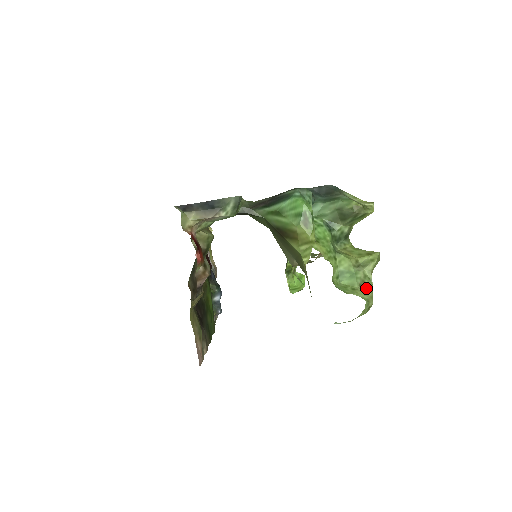
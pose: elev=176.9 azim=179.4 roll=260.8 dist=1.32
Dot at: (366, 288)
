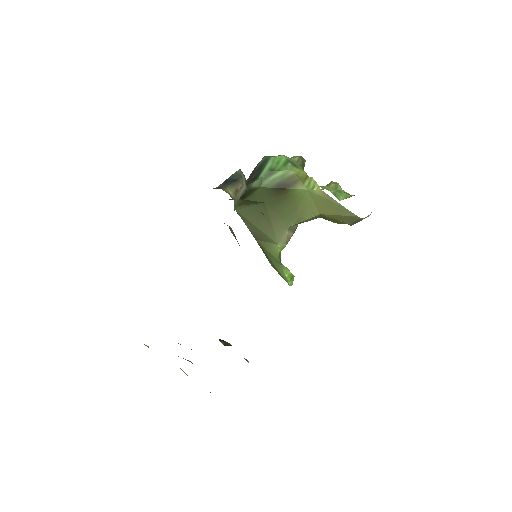
Dot at: occluded
